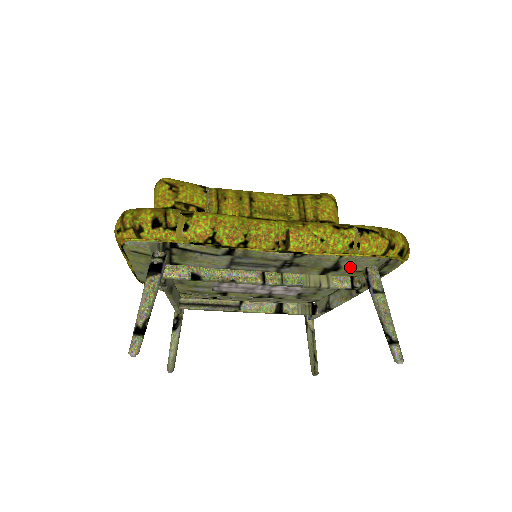
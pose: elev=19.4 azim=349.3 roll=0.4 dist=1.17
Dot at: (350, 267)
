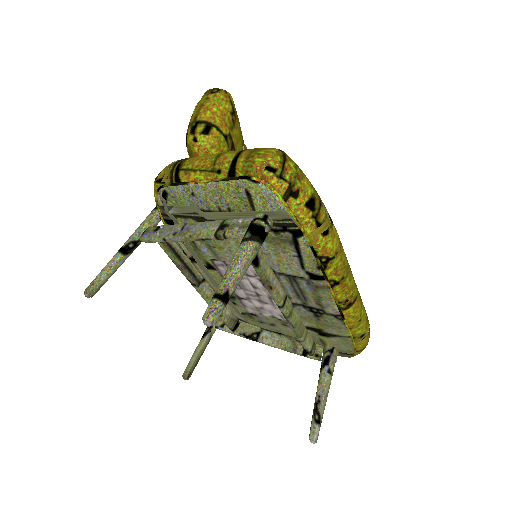
Dot at: (331, 341)
